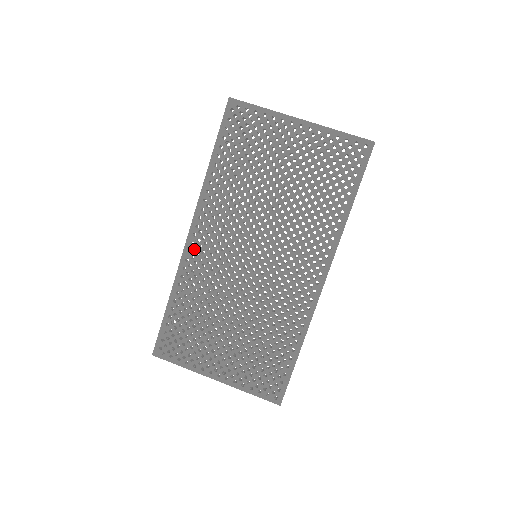
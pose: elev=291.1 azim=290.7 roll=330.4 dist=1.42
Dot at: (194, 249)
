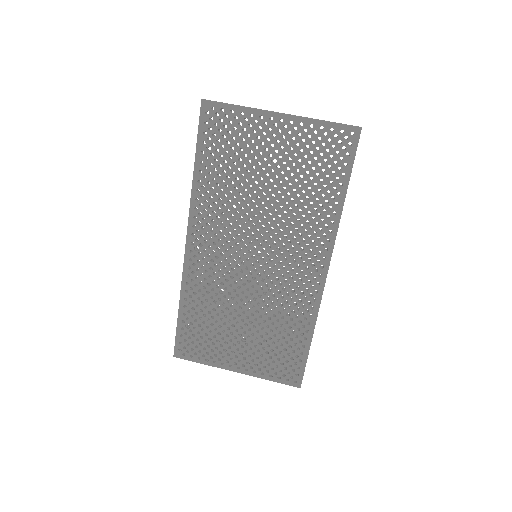
Dot at: (194, 256)
